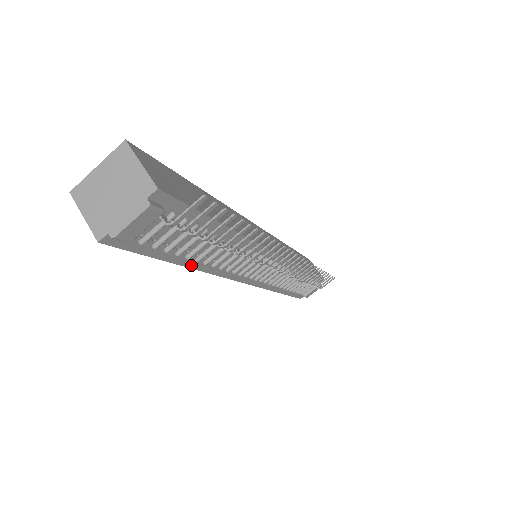
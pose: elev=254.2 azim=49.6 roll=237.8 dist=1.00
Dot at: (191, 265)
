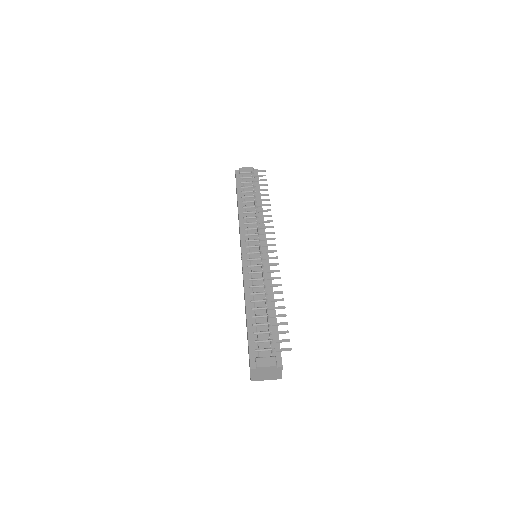
Dot at: (239, 204)
